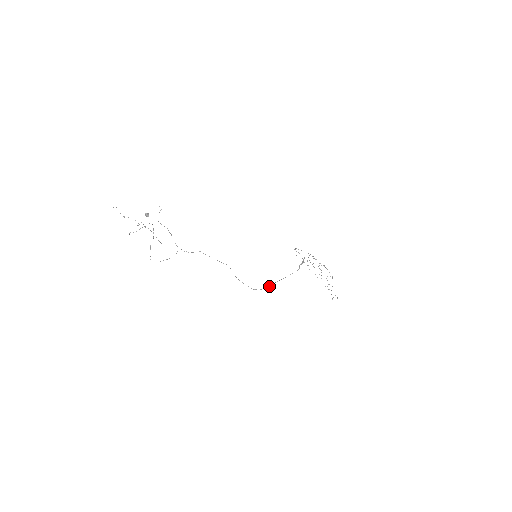
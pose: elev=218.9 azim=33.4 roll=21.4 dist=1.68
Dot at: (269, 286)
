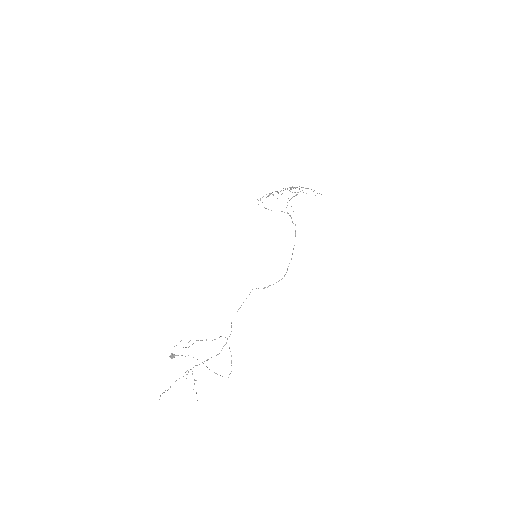
Dot at: occluded
